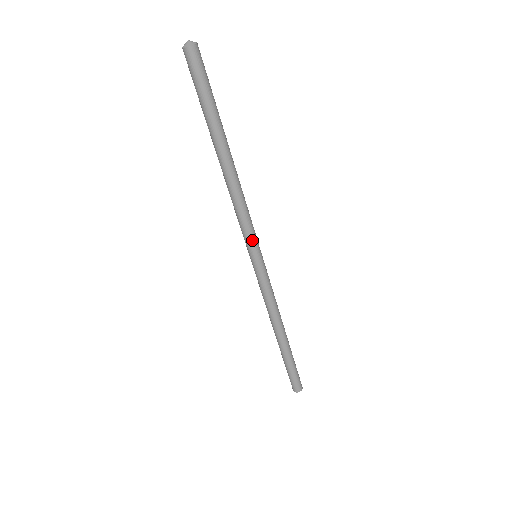
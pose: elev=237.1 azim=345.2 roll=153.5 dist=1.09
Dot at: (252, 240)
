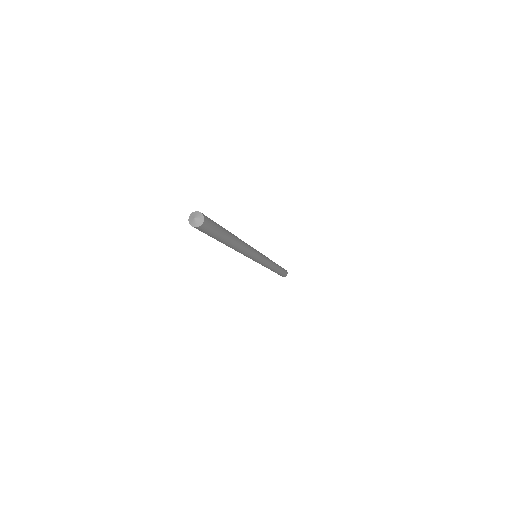
Dot at: (253, 258)
